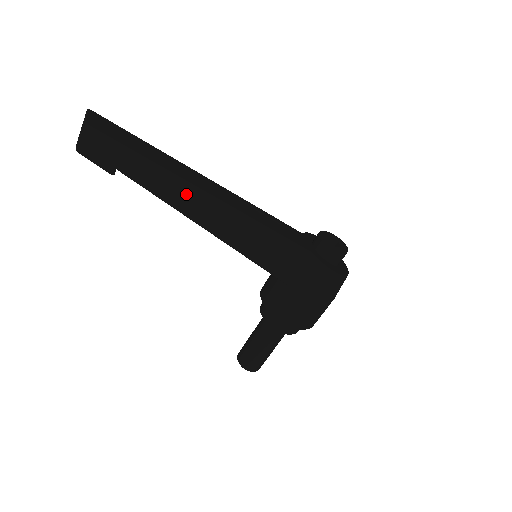
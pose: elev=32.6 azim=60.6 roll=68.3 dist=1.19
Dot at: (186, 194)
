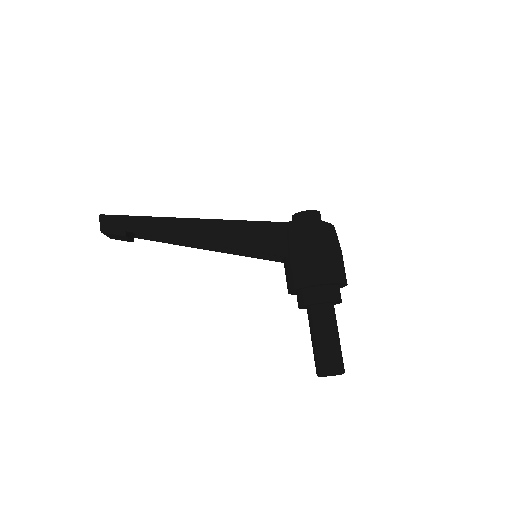
Dot at: (173, 225)
